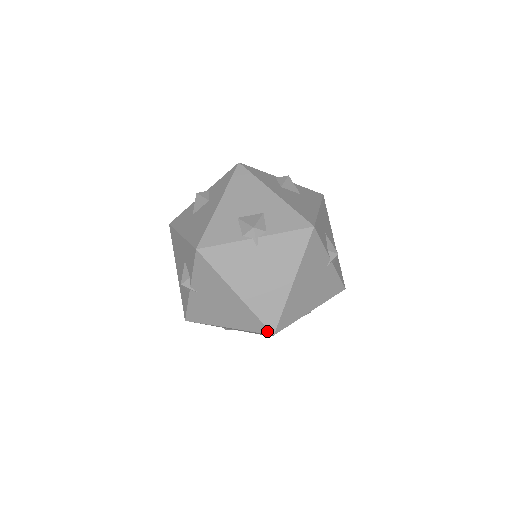
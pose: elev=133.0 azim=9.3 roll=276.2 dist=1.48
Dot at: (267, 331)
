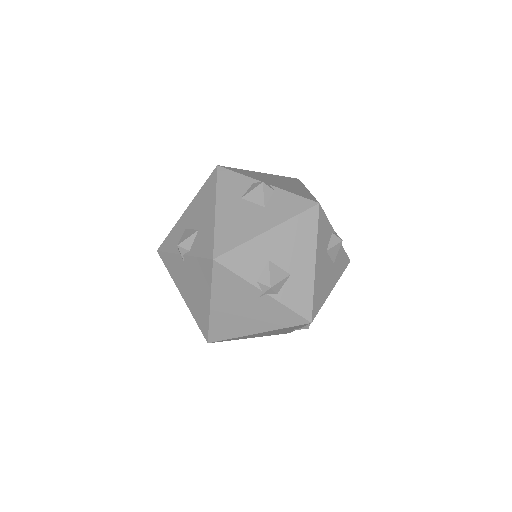
Dot at: (206, 337)
